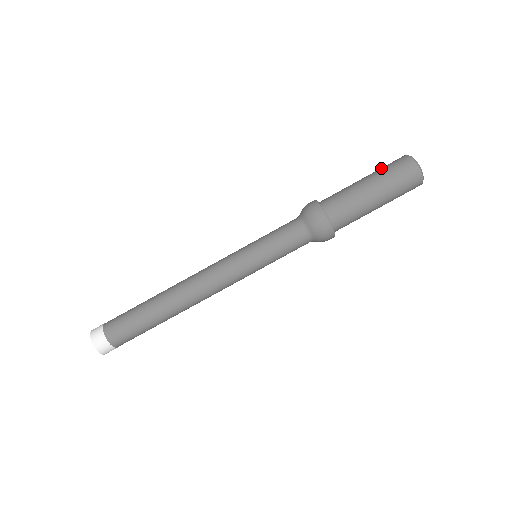
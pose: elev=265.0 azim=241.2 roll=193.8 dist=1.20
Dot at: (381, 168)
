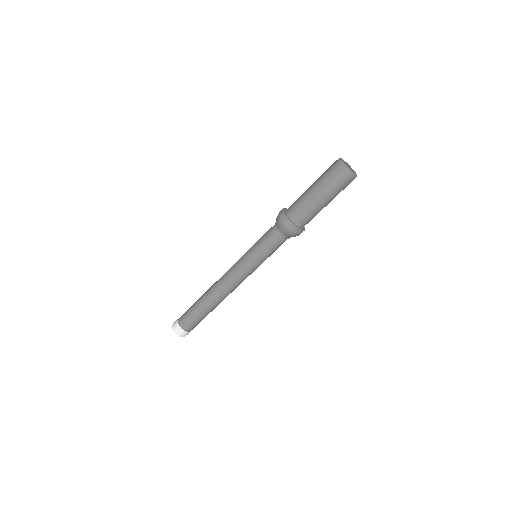
Dot at: occluded
